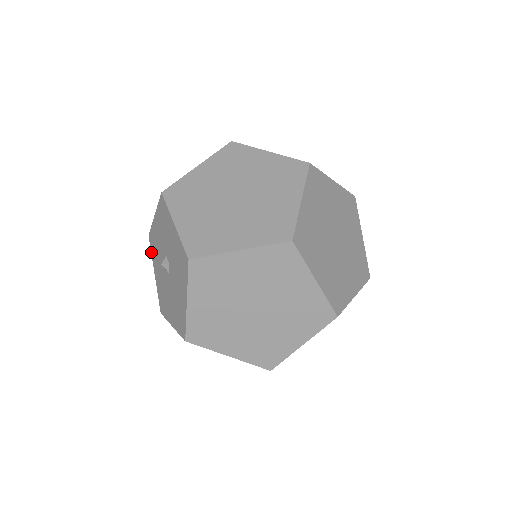
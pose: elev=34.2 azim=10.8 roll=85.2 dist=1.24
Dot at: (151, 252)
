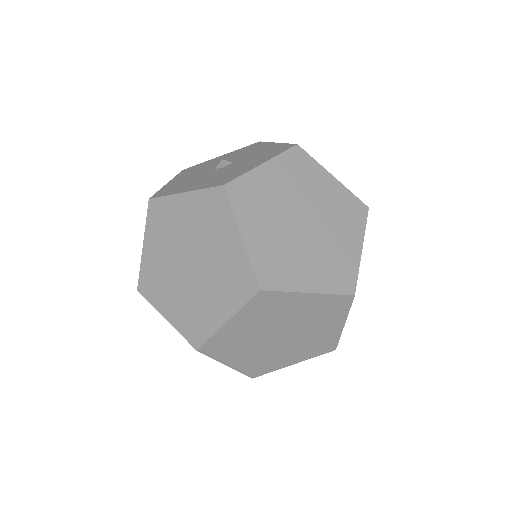
Dot at: (177, 175)
